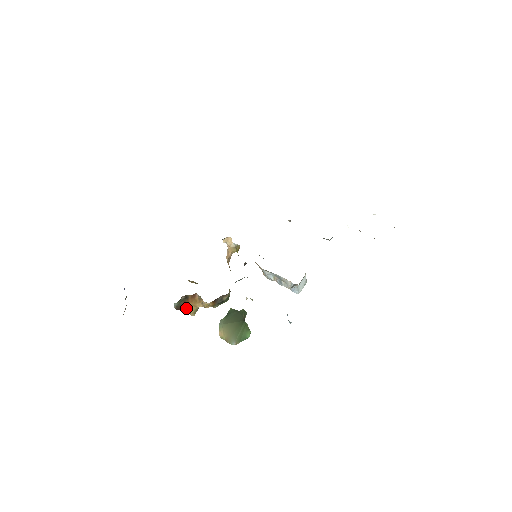
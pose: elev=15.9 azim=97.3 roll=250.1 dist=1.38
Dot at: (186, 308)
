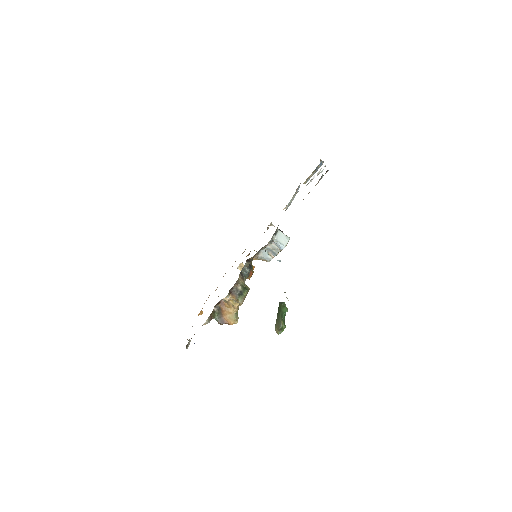
Dot at: (227, 319)
